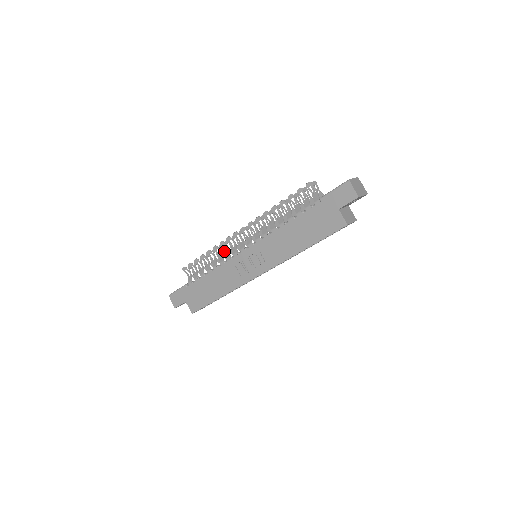
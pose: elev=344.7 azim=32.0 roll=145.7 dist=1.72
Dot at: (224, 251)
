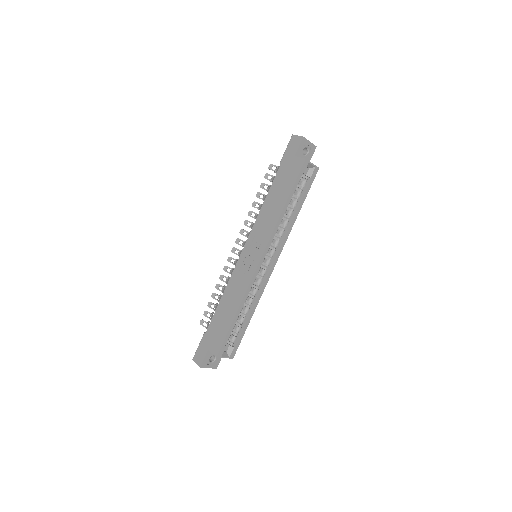
Dot at: occluded
